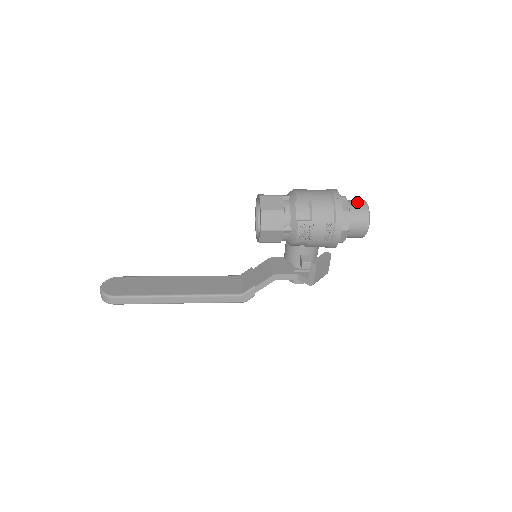
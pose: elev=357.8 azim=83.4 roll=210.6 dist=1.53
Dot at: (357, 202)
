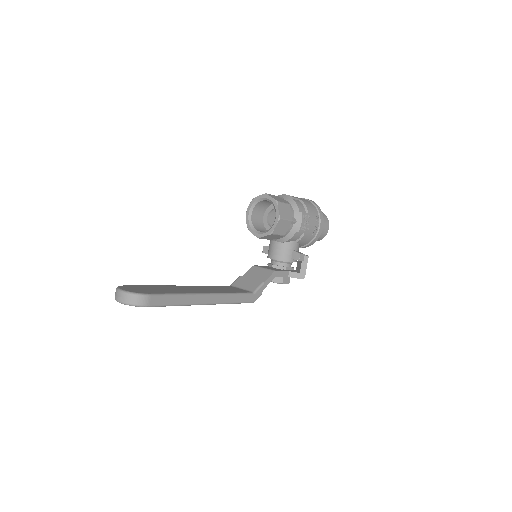
Dot at: occluded
